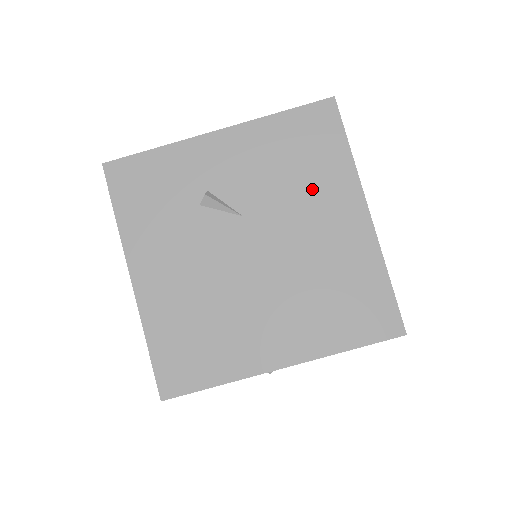
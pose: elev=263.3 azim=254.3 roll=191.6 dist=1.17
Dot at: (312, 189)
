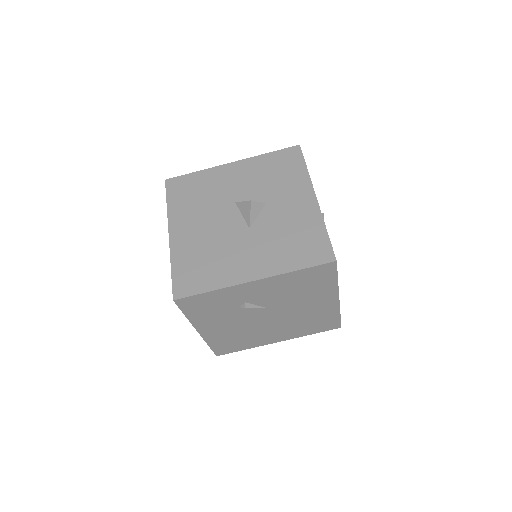
Dot at: (309, 295)
